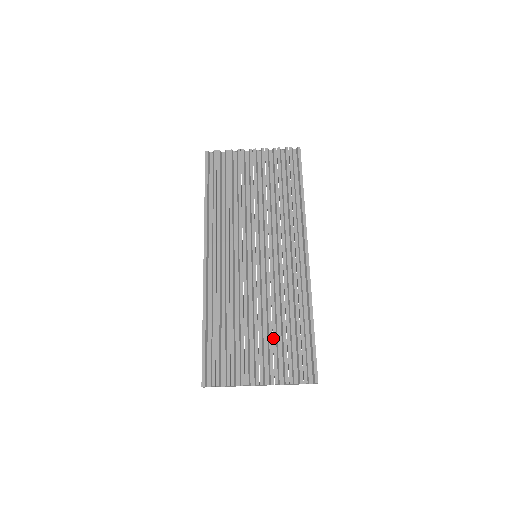
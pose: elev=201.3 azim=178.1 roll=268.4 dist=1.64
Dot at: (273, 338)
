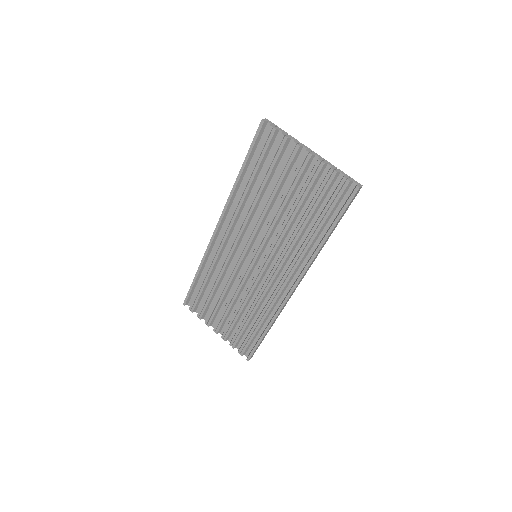
Dot at: (235, 318)
